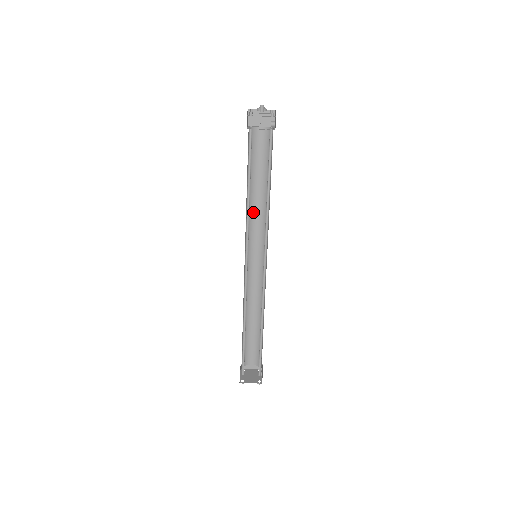
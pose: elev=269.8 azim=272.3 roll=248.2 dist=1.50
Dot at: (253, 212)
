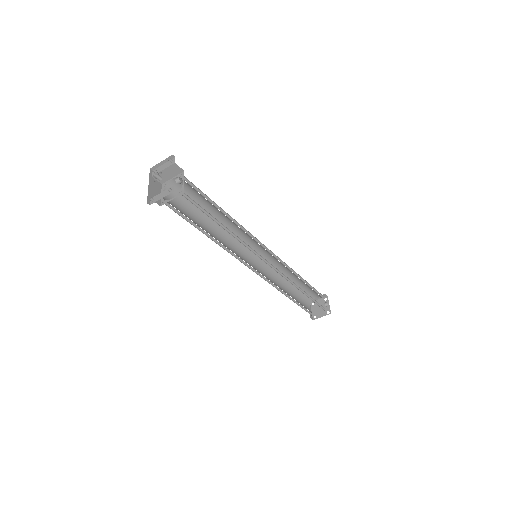
Dot at: occluded
